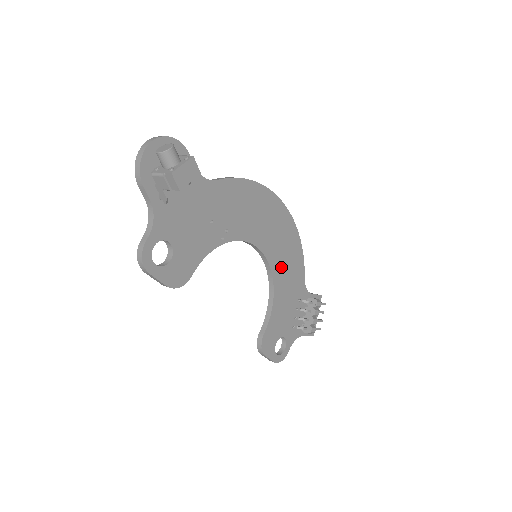
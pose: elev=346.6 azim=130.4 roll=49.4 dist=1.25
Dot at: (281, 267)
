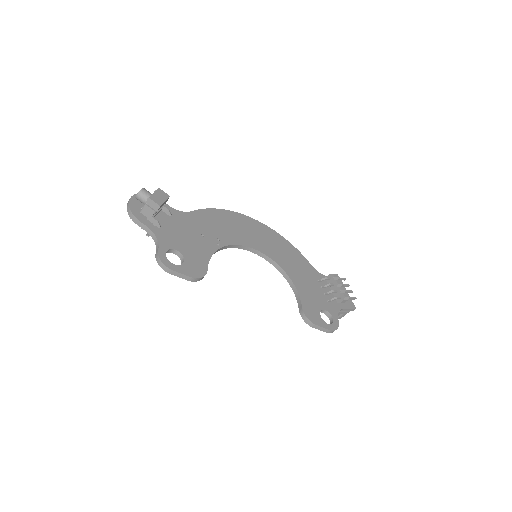
Dot at: (283, 260)
